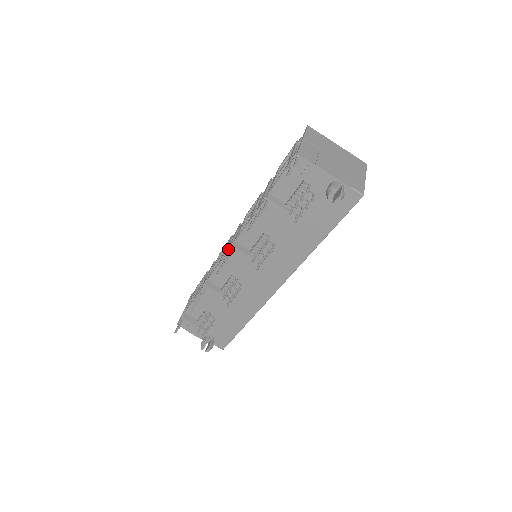
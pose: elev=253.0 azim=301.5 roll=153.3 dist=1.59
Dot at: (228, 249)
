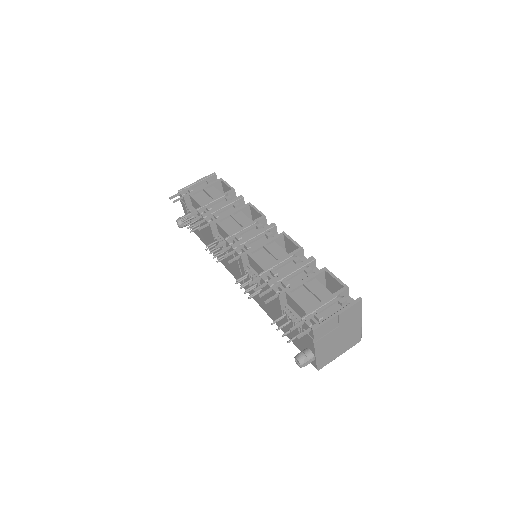
Dot at: (241, 244)
